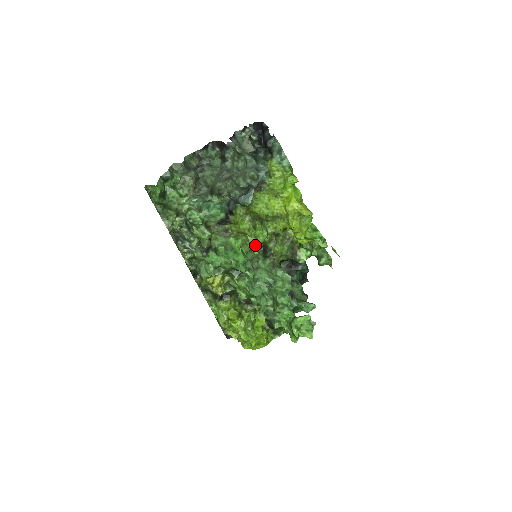
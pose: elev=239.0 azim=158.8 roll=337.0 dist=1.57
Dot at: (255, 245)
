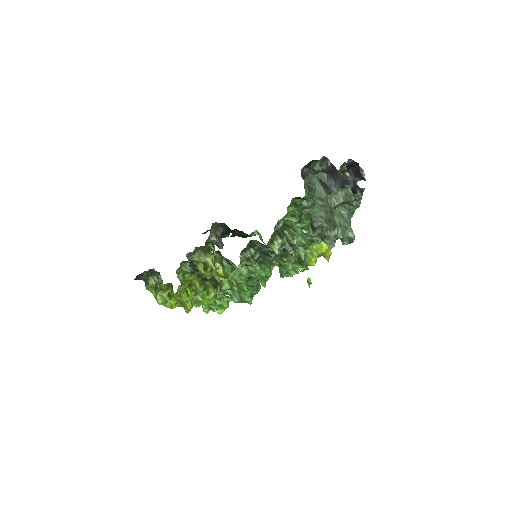
Dot at: occluded
